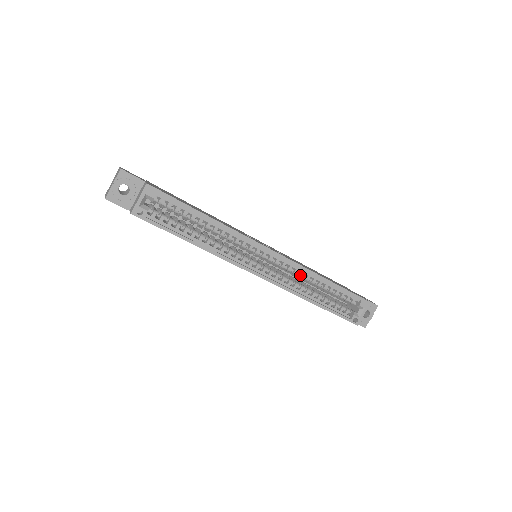
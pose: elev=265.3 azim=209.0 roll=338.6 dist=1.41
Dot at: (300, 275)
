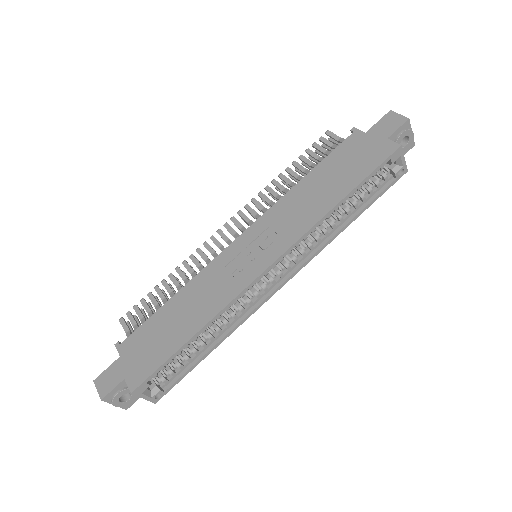
Dot at: occluded
